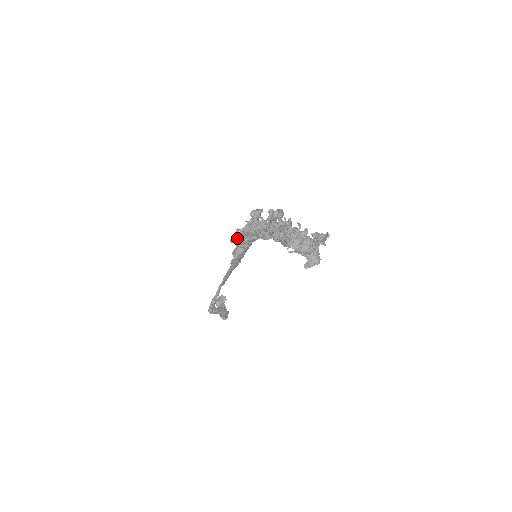
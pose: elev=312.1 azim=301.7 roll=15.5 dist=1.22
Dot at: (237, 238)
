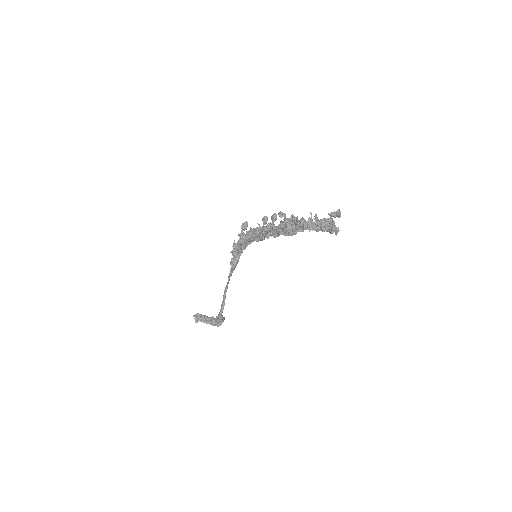
Dot at: (240, 248)
